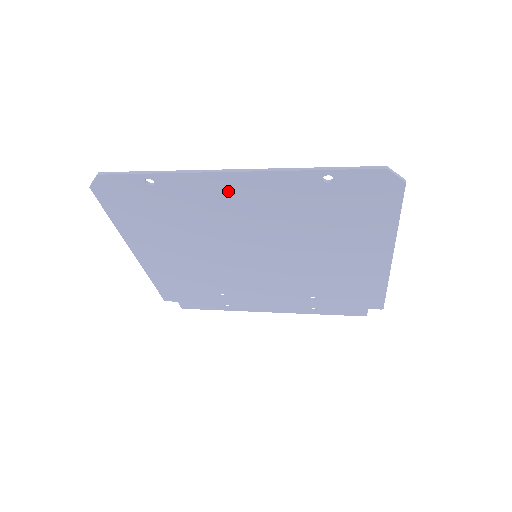
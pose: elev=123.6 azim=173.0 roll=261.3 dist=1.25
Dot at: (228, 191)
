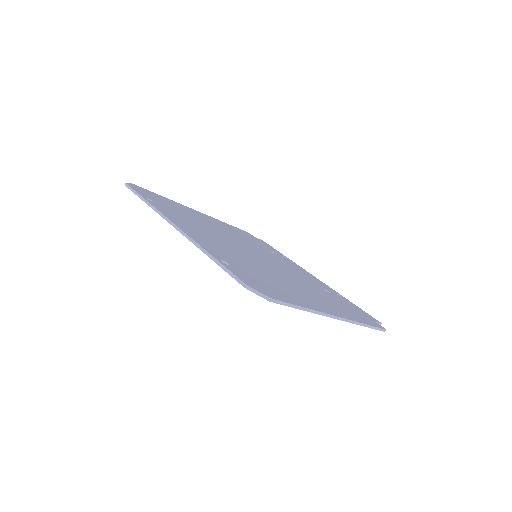
Dot at: occluded
